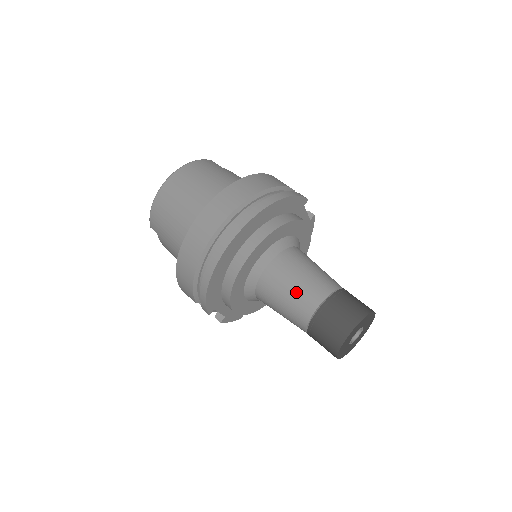
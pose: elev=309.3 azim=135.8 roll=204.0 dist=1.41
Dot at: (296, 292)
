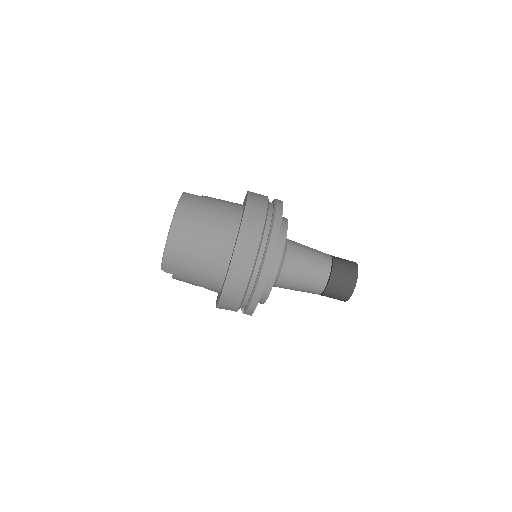
Dot at: (311, 273)
